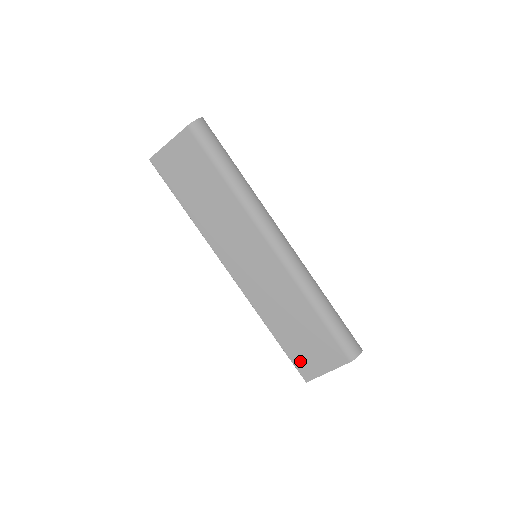
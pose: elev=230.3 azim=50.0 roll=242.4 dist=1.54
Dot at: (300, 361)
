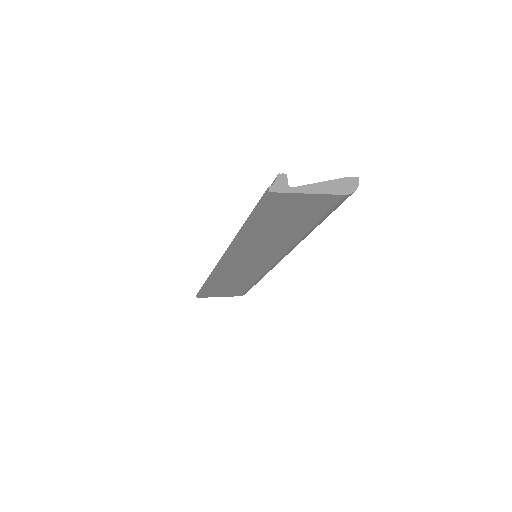
Dot at: (208, 293)
